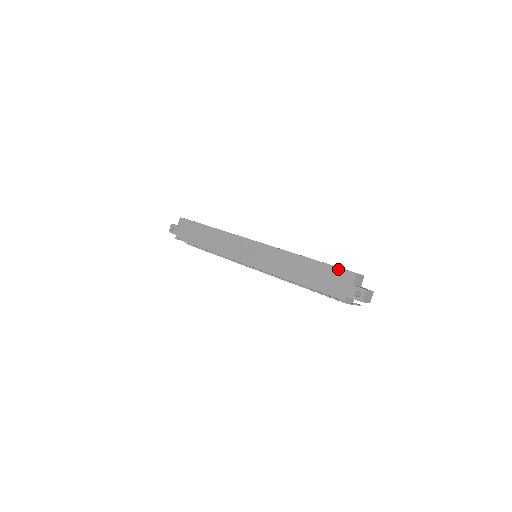
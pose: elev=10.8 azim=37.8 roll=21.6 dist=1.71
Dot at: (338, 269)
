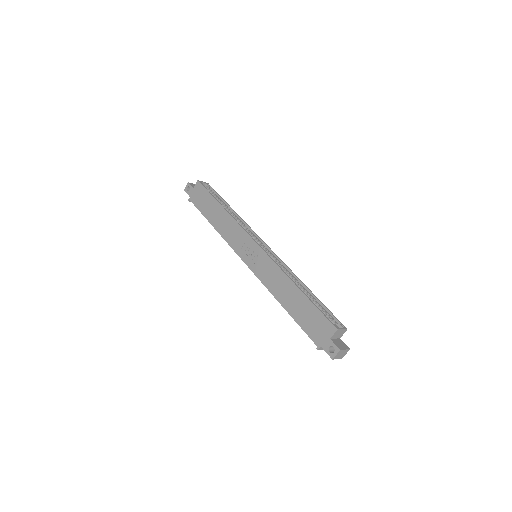
Dot at: (322, 316)
